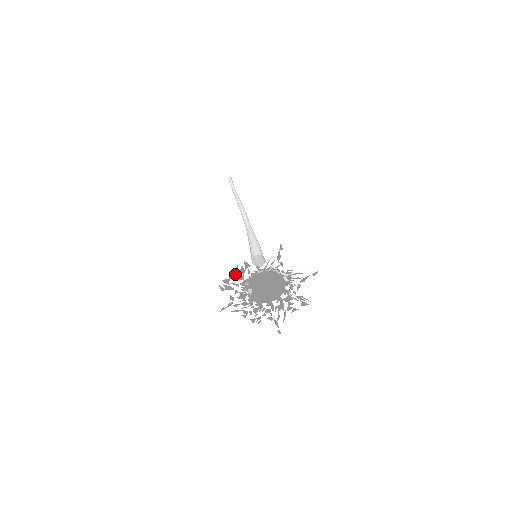
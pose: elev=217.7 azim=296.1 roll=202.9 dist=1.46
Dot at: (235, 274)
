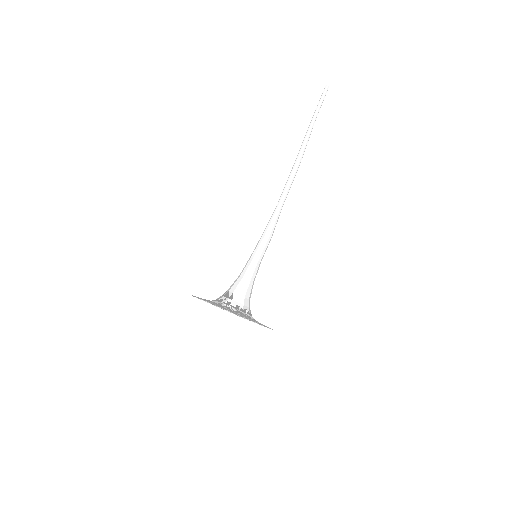
Dot at: (208, 301)
